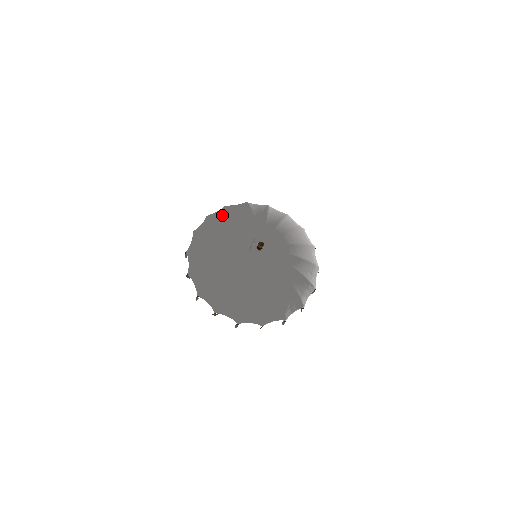
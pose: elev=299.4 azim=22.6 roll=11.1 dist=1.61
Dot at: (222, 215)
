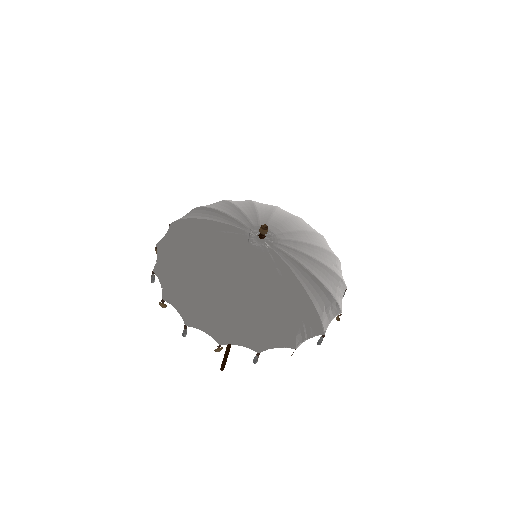
Dot at: (194, 214)
